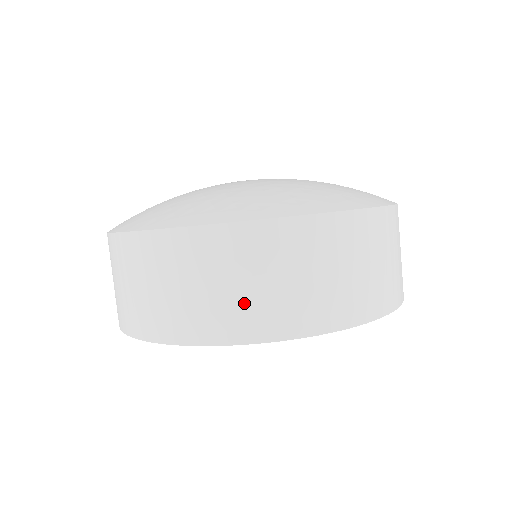
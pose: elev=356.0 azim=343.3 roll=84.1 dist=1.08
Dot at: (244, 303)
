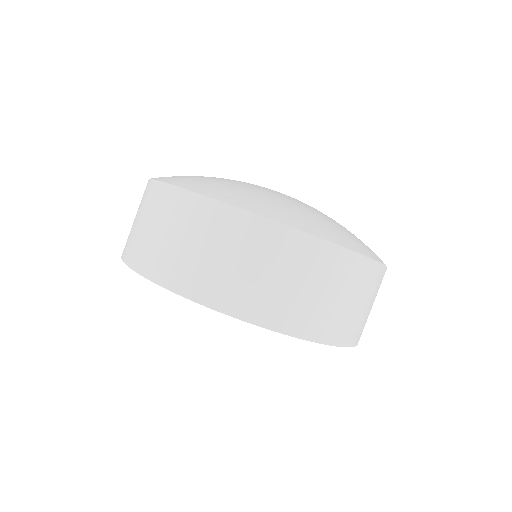
Dot at: (143, 240)
